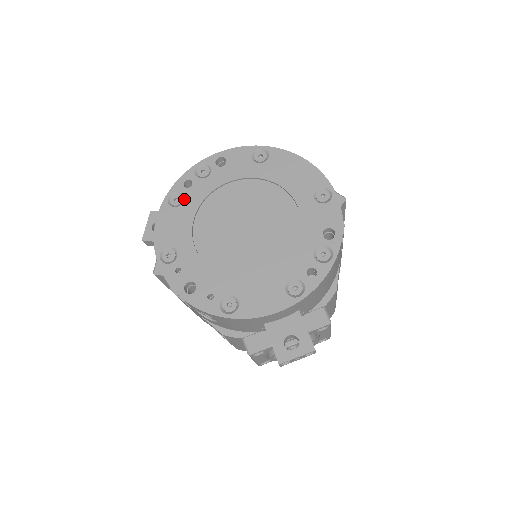
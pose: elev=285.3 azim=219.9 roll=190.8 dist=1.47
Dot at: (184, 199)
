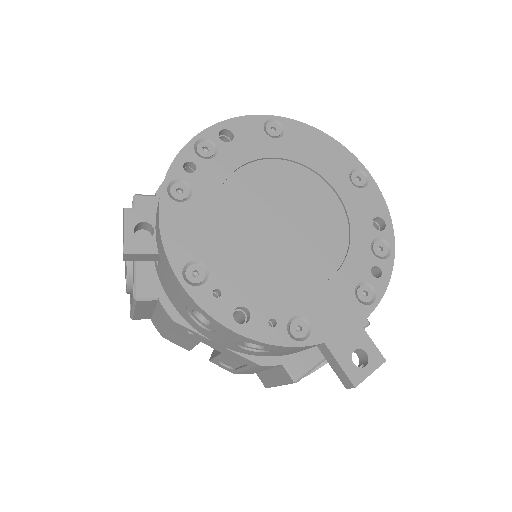
Dot at: (192, 189)
